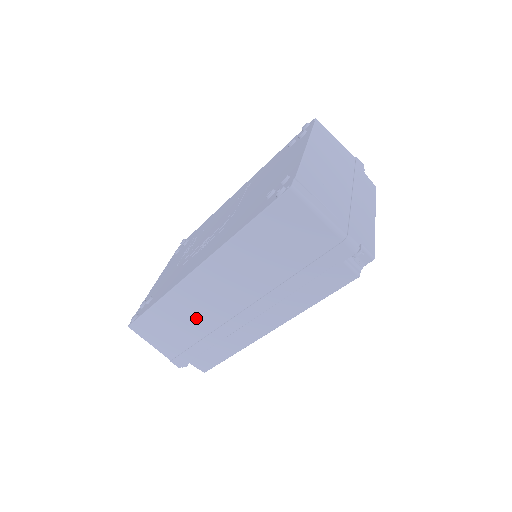
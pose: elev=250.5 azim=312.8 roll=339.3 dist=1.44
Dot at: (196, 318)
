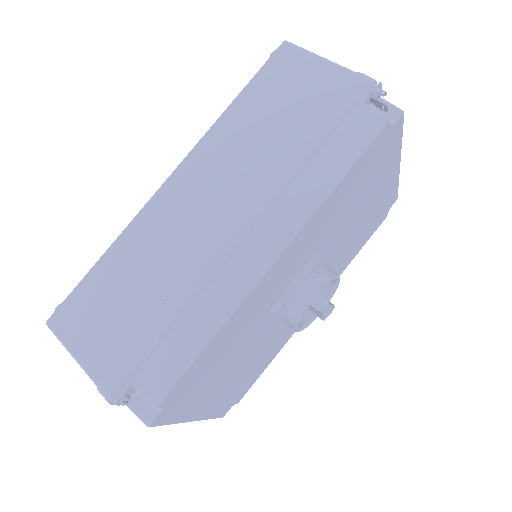
Dot at: (158, 265)
